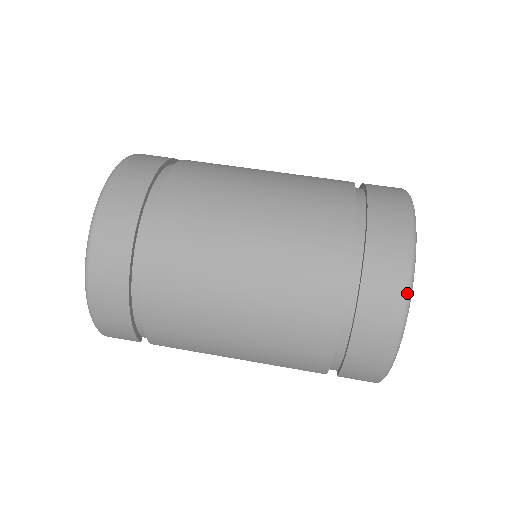
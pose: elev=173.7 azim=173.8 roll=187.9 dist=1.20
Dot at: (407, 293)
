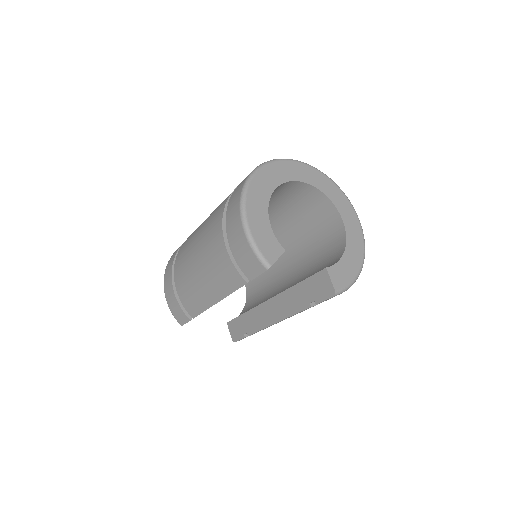
Dot at: (243, 188)
